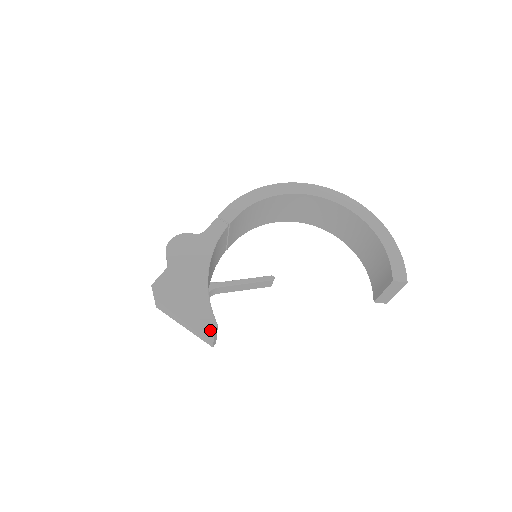
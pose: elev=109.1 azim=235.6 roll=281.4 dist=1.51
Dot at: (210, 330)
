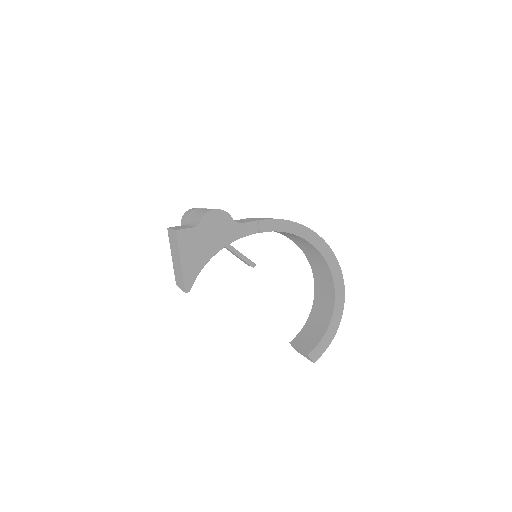
Dot at: (183, 287)
